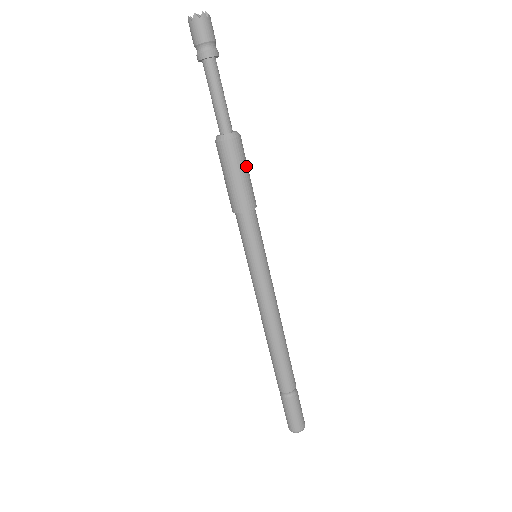
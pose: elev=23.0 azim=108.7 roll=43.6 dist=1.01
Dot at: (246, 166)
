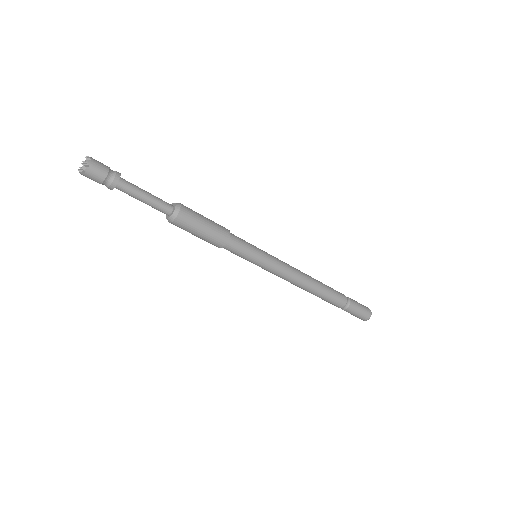
Dot at: (196, 230)
